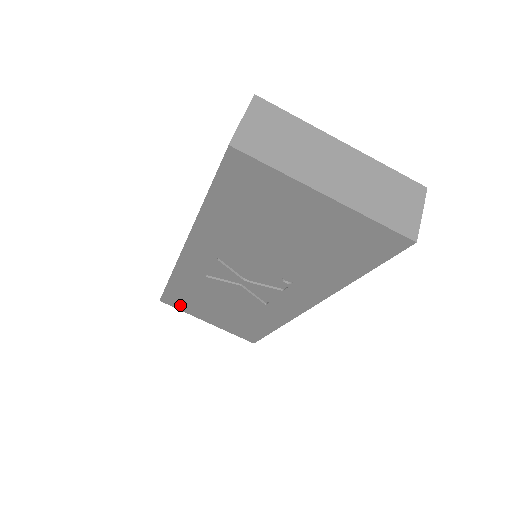
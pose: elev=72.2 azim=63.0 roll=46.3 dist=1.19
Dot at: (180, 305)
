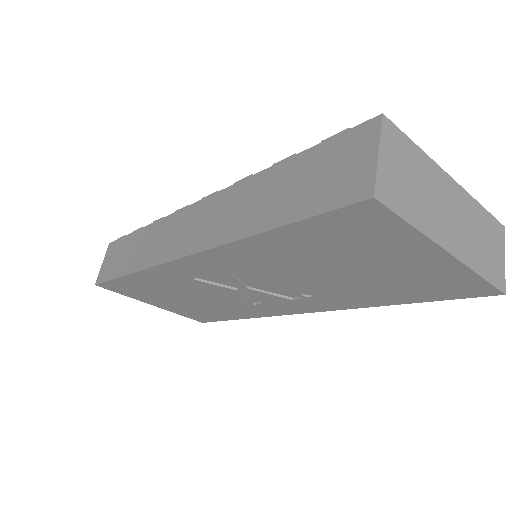
Dot at: (125, 291)
